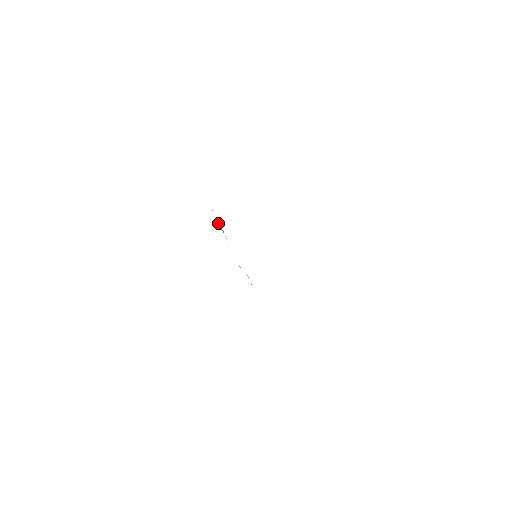
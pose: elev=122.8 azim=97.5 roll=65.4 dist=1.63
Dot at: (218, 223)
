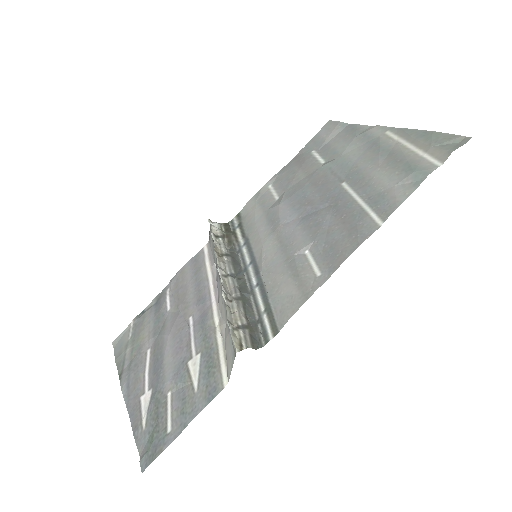
Dot at: (230, 312)
